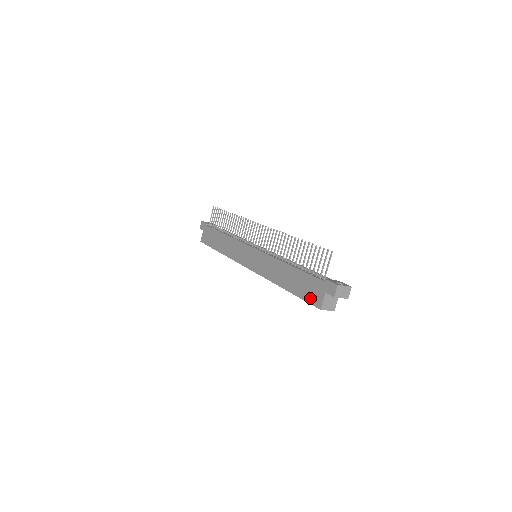
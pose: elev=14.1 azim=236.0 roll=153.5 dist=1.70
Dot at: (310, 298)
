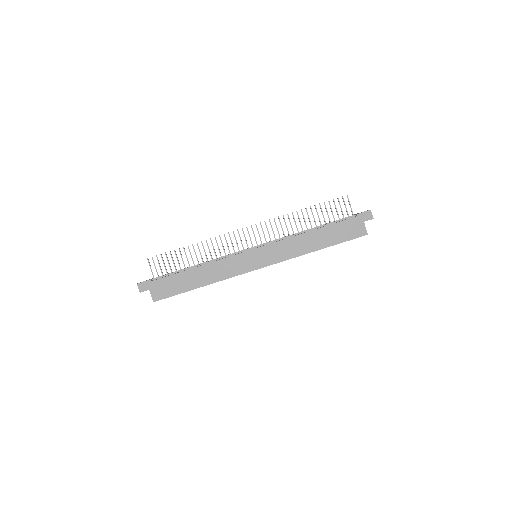
Dot at: (353, 235)
